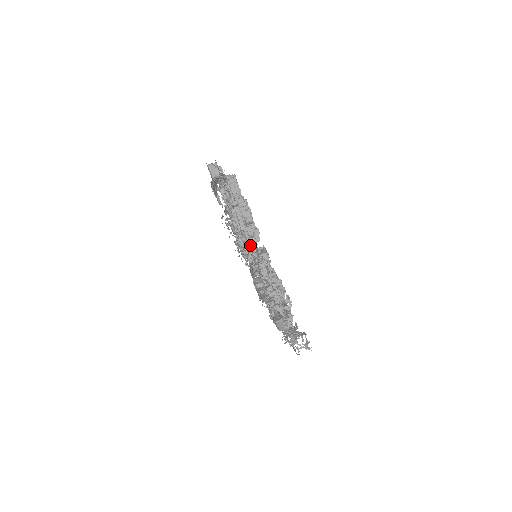
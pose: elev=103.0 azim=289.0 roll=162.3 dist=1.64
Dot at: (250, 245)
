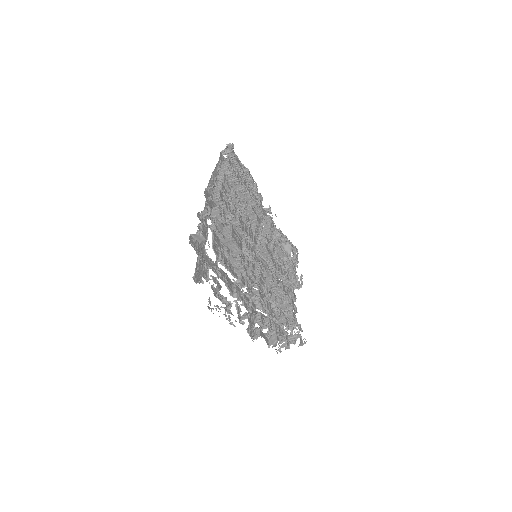
Dot at: (248, 254)
